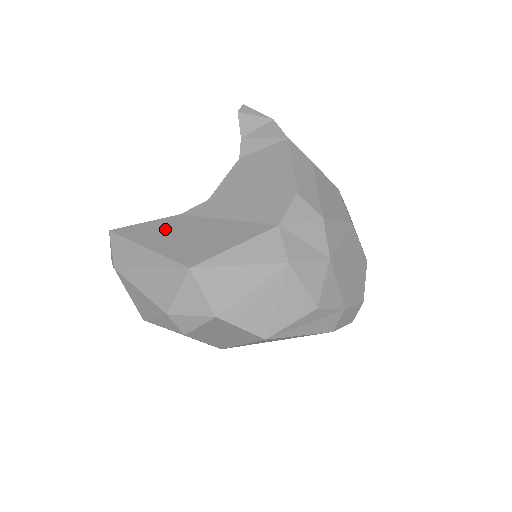
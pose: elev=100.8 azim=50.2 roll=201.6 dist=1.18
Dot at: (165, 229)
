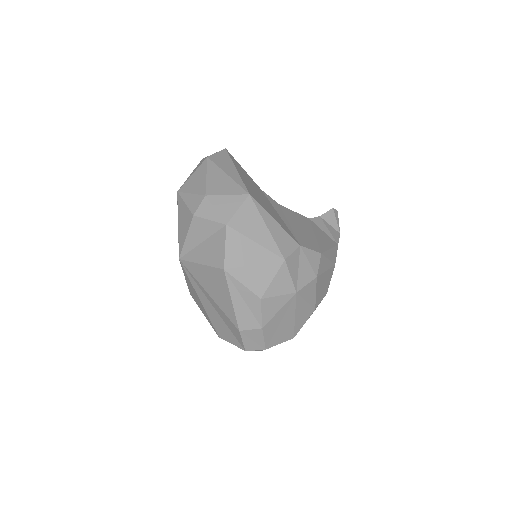
Dot at: (251, 180)
